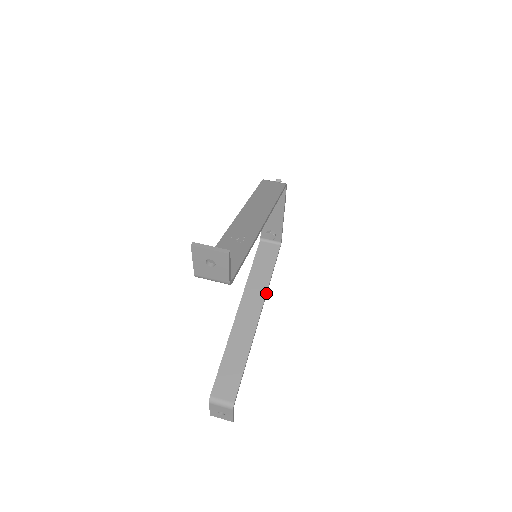
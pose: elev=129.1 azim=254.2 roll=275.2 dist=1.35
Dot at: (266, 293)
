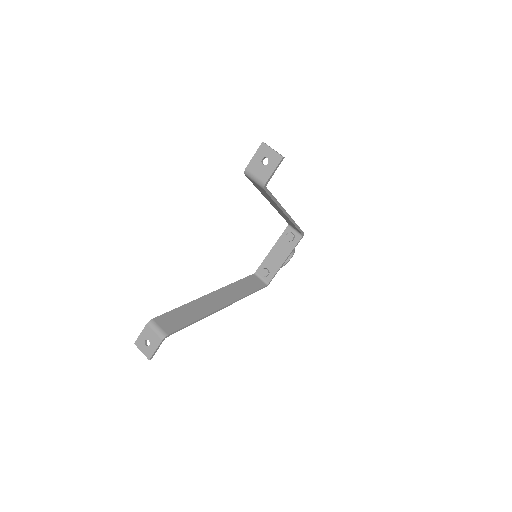
Dot at: (238, 299)
